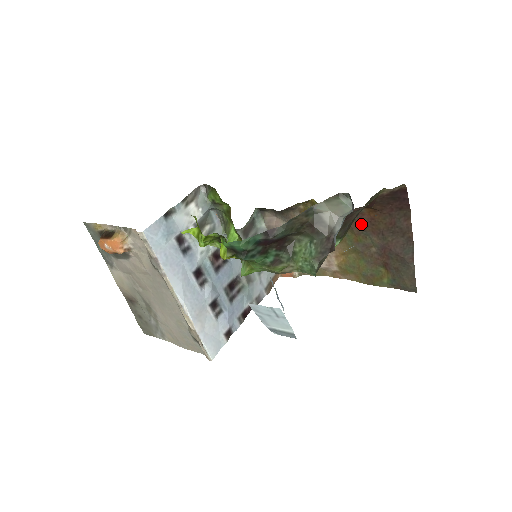
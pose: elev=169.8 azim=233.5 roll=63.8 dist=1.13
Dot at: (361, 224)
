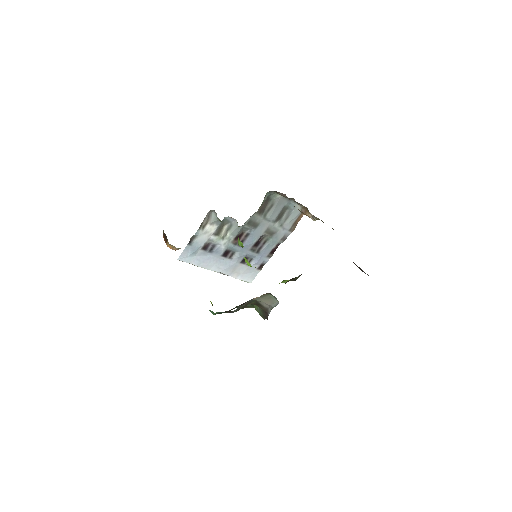
Dot at: occluded
